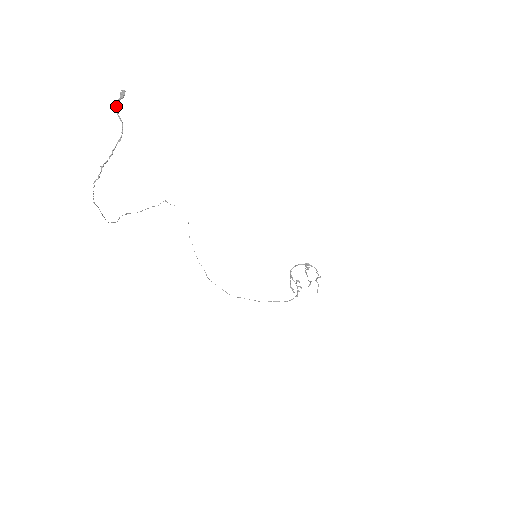
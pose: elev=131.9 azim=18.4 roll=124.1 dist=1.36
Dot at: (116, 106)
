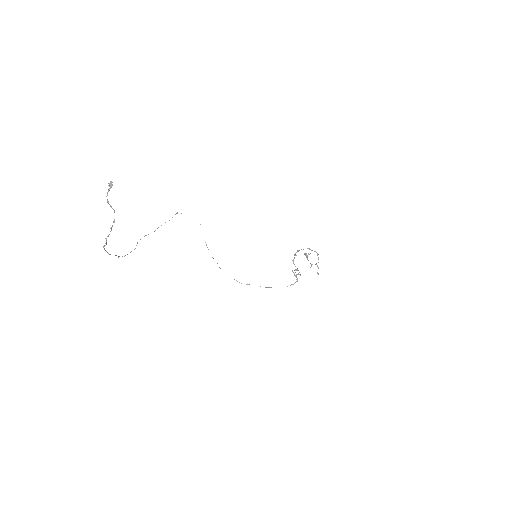
Dot at: occluded
